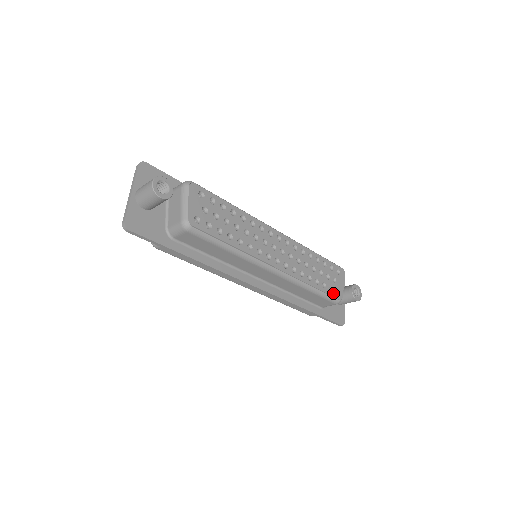
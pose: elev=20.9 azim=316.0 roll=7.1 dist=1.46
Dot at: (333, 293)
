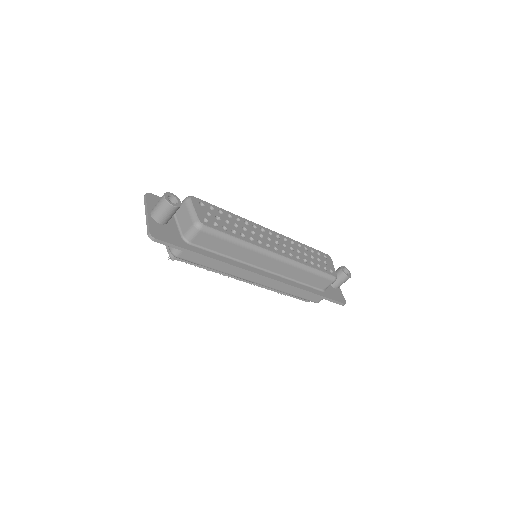
Dot at: (328, 271)
